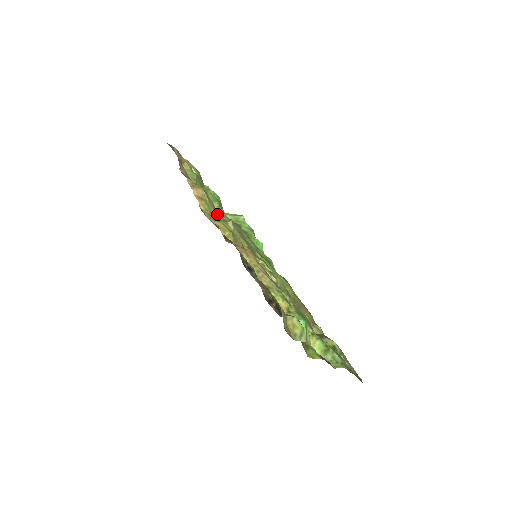
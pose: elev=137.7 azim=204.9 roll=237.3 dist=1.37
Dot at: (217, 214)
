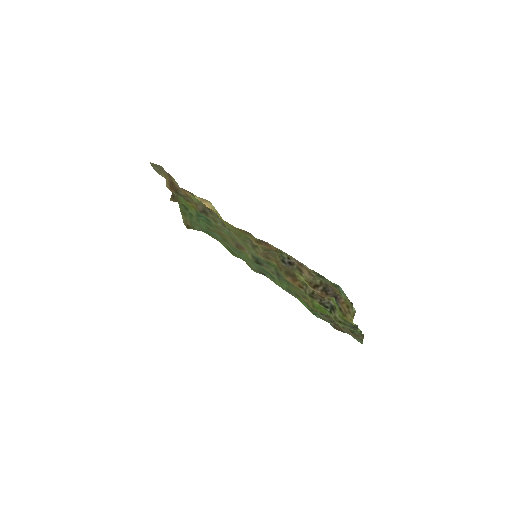
Dot at: (224, 223)
